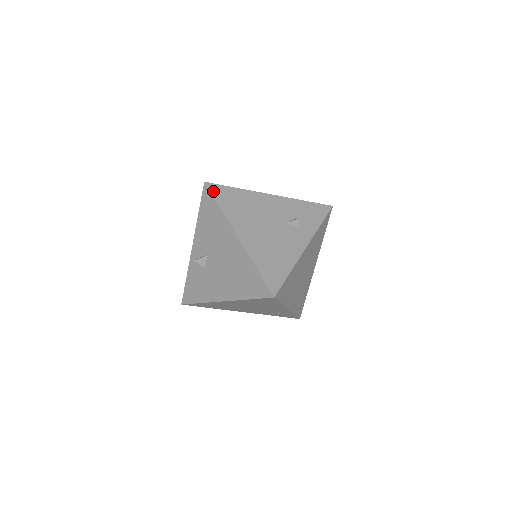
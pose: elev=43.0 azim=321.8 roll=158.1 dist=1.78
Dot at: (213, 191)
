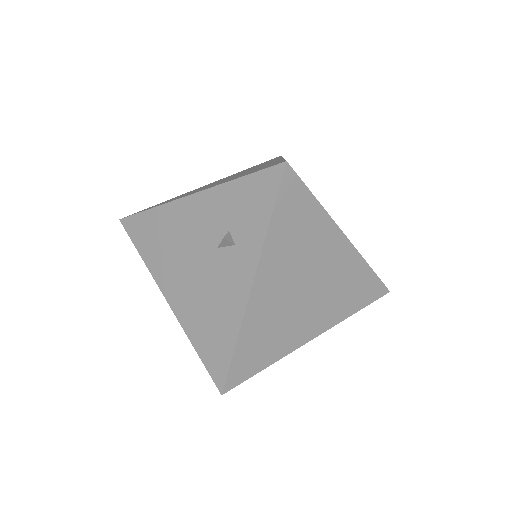
Dot at: (129, 231)
